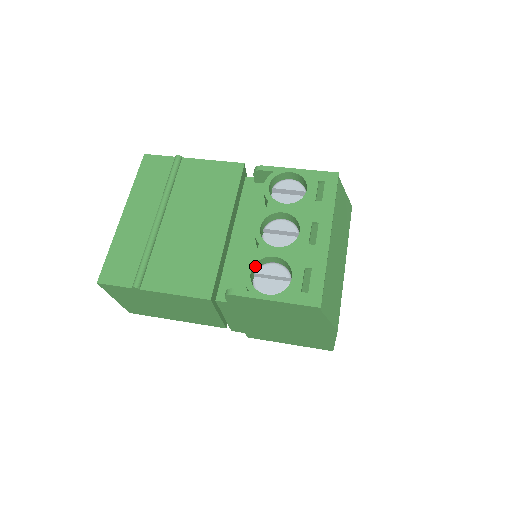
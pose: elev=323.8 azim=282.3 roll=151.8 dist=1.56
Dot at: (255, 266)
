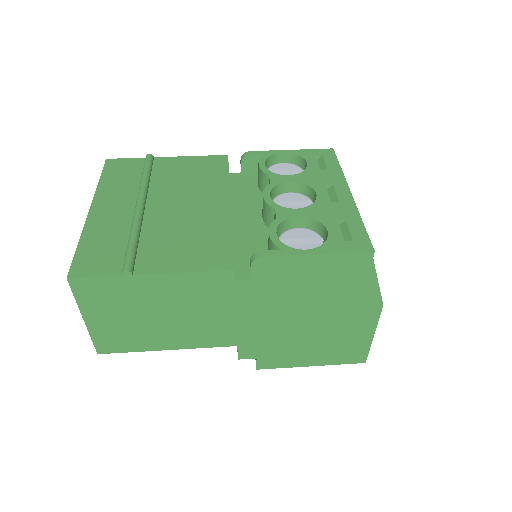
Dot at: (277, 231)
